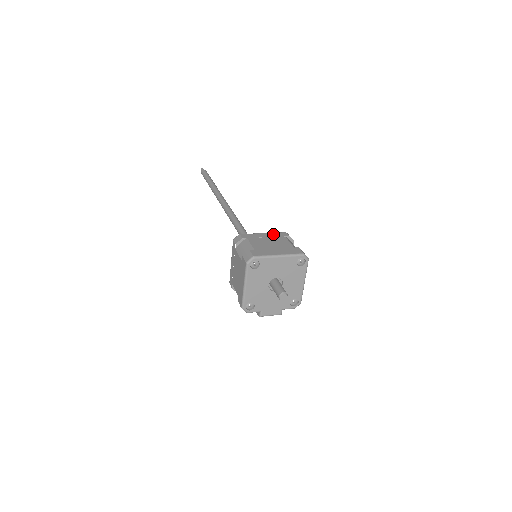
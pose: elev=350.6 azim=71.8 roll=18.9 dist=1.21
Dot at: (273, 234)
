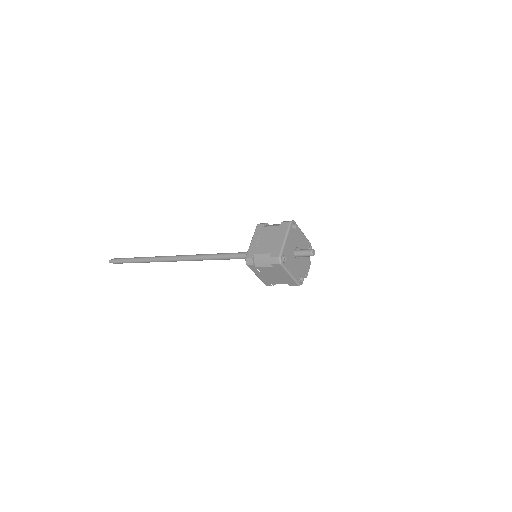
Dot at: (256, 234)
